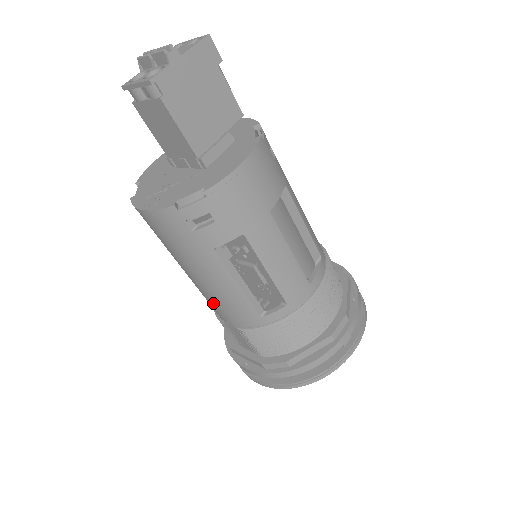
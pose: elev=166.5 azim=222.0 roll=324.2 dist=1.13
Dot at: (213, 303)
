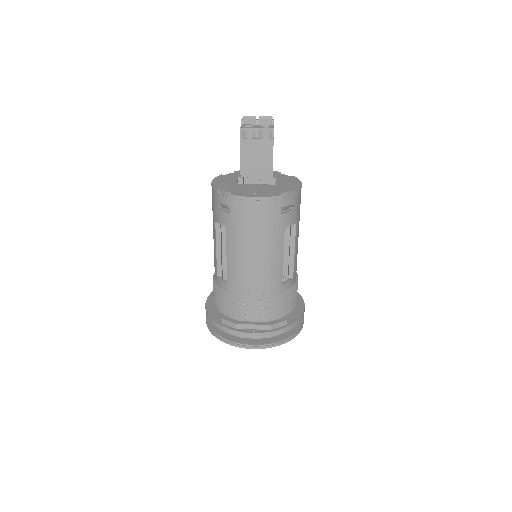
Dot at: (254, 276)
